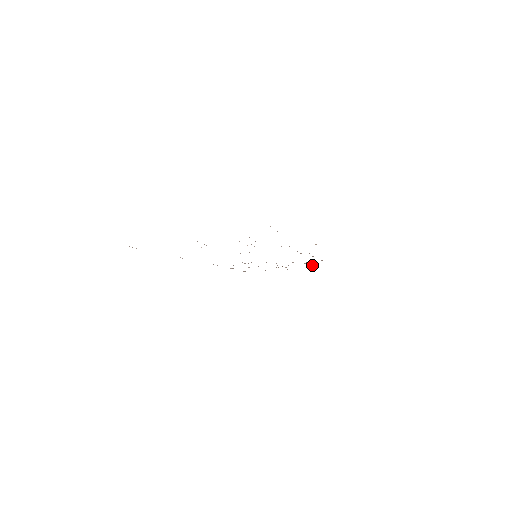
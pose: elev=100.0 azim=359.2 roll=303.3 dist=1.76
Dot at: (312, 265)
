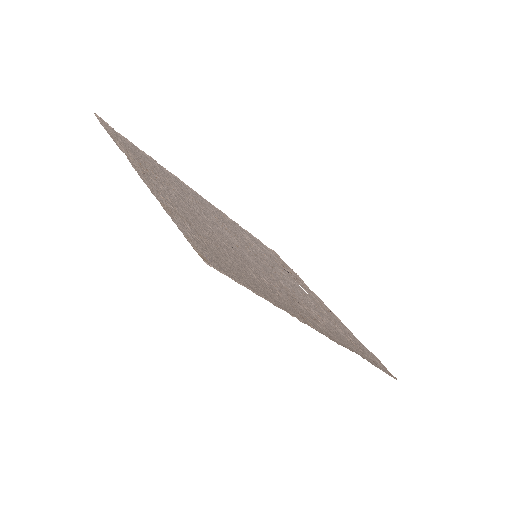
Dot at: occluded
